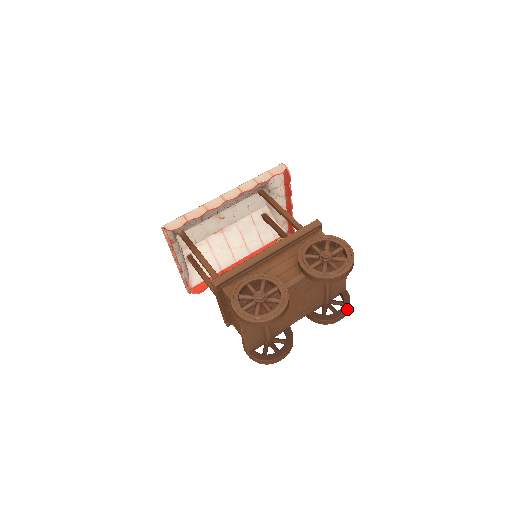
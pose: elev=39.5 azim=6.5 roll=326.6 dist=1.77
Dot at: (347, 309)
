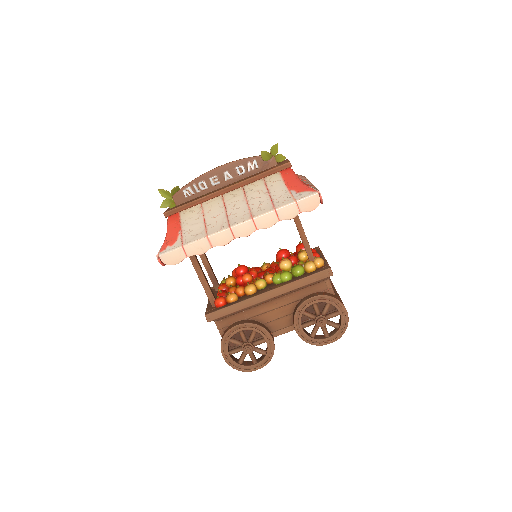
Dot at: occluded
